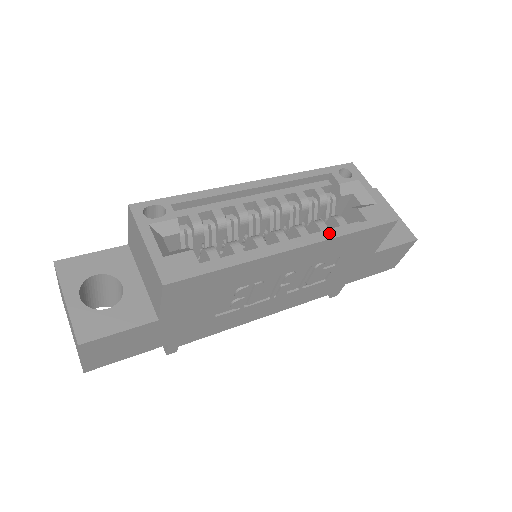
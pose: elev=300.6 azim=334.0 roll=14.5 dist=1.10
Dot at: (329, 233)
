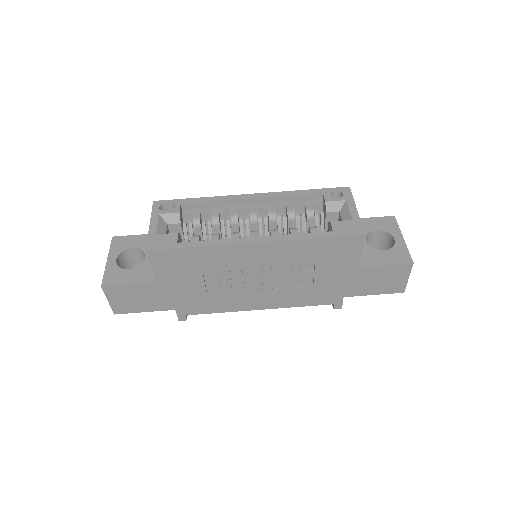
Dot at: (291, 236)
